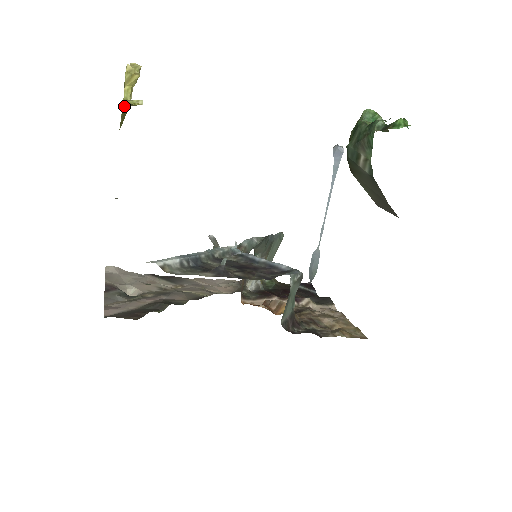
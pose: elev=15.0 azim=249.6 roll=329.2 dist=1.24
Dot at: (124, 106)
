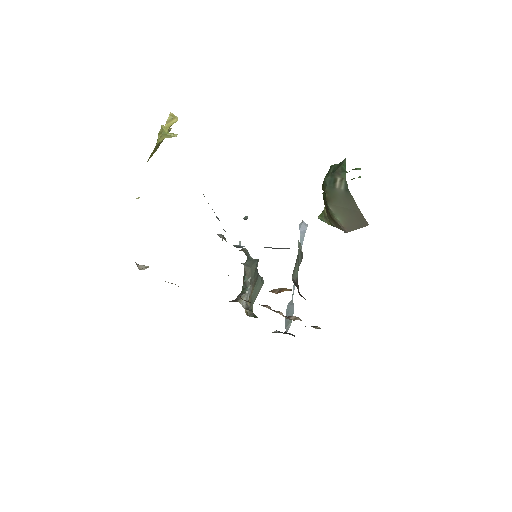
Dot at: (162, 136)
